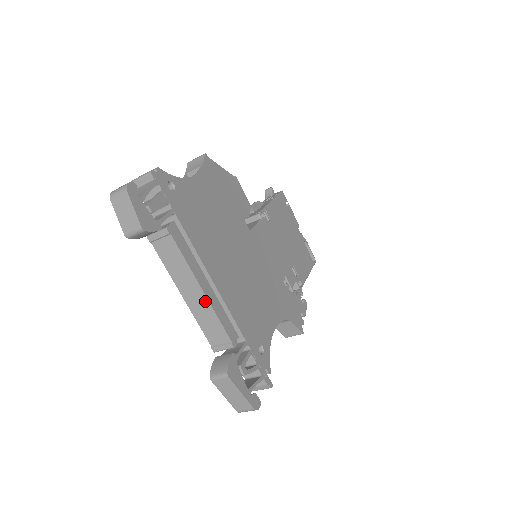
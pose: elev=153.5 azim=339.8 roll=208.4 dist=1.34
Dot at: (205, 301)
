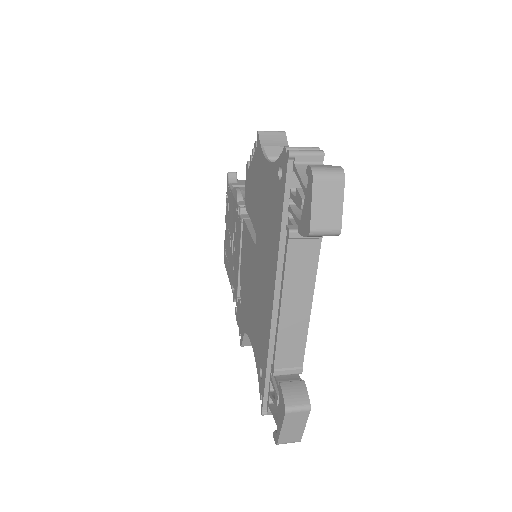
Dot at: (305, 320)
